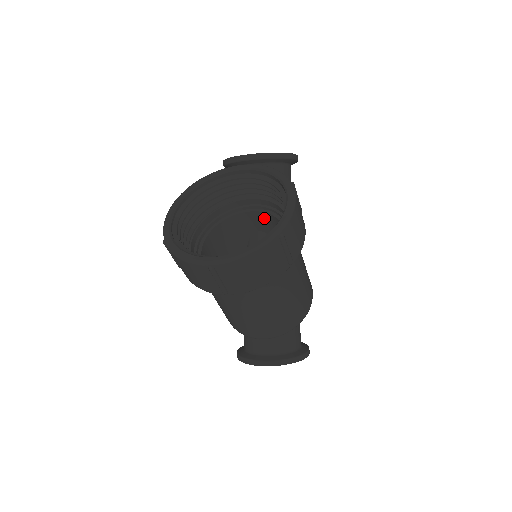
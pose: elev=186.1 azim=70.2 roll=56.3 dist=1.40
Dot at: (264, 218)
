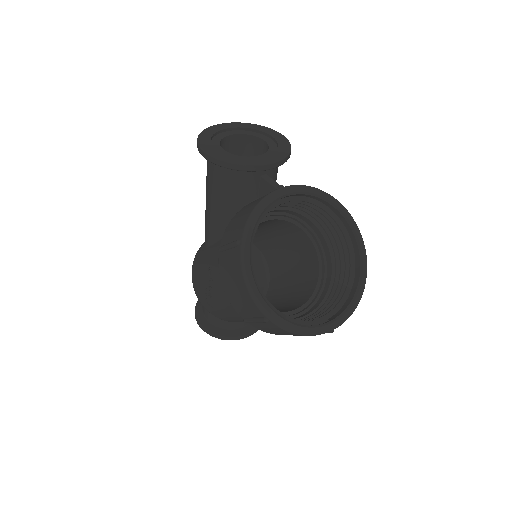
Dot at: (272, 221)
